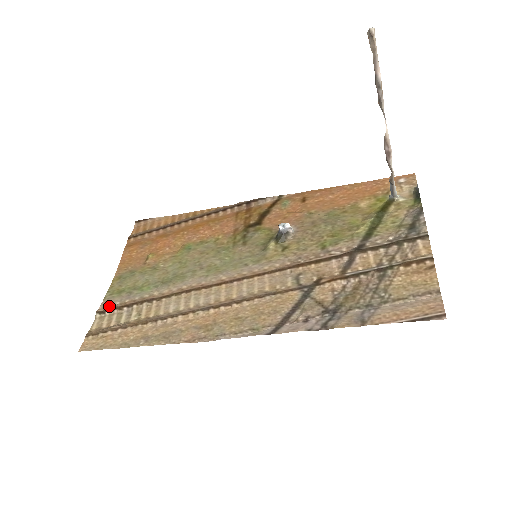
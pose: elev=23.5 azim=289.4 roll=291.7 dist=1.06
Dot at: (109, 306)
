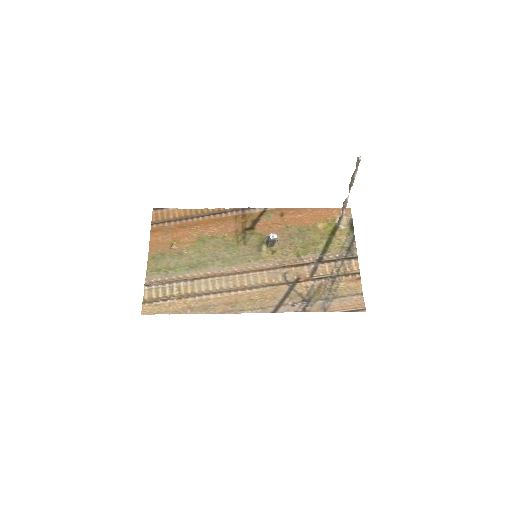
Dot at: (153, 281)
